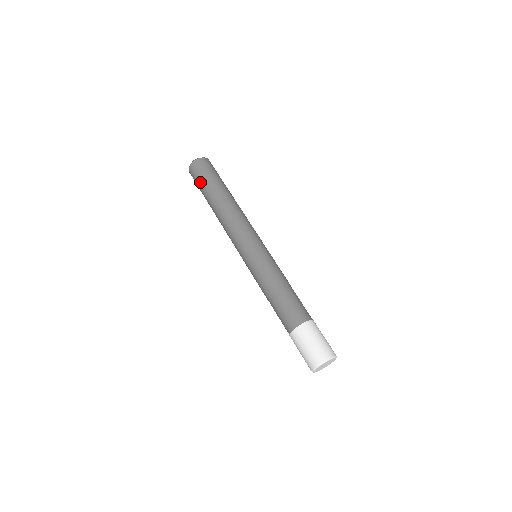
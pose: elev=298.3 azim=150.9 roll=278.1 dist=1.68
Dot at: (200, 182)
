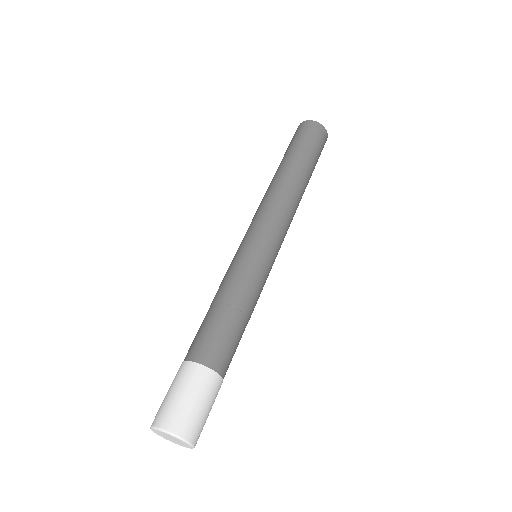
Dot at: (287, 148)
